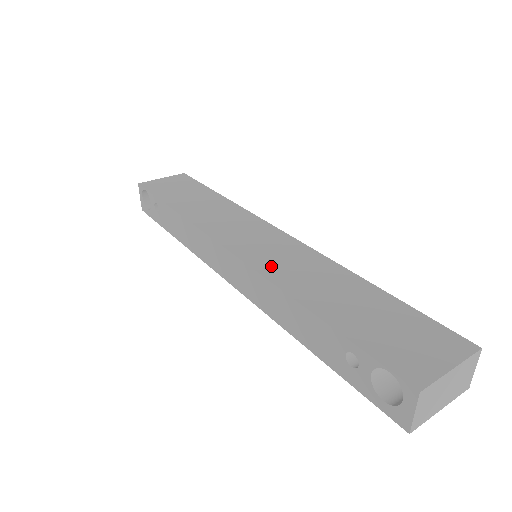
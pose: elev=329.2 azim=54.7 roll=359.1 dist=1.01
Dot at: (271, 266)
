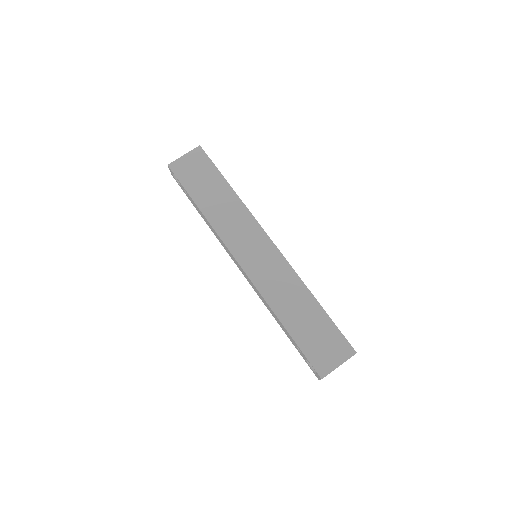
Dot at: (264, 283)
